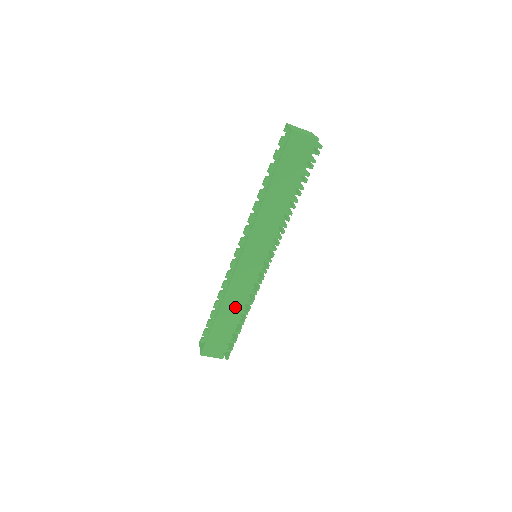
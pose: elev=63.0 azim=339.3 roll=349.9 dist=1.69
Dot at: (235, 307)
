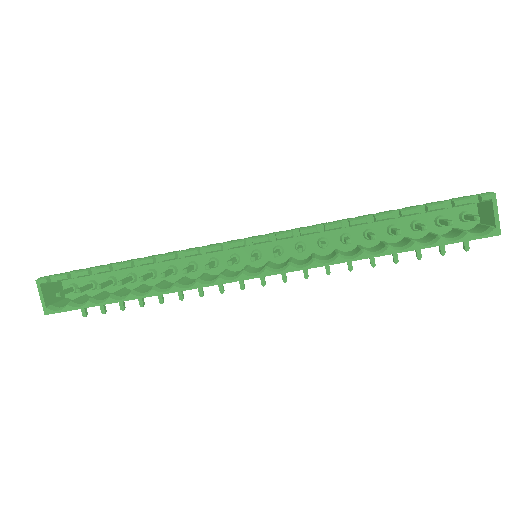
Dot at: occluded
